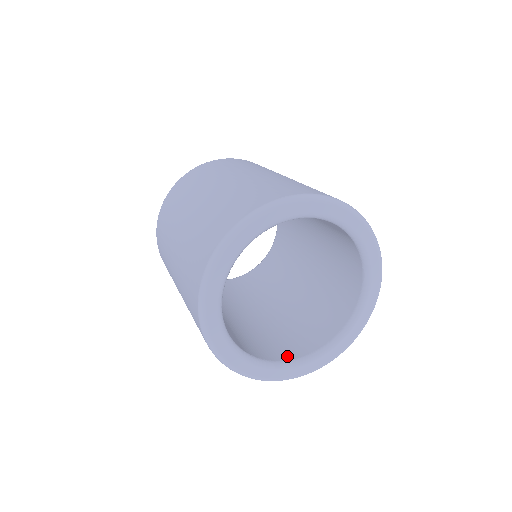
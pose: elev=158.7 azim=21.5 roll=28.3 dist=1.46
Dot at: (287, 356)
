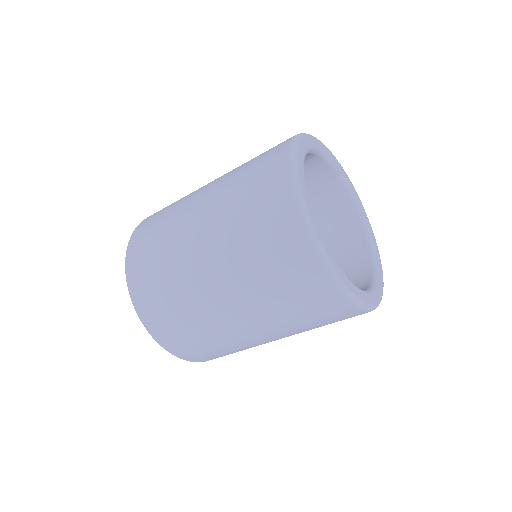
Dot at: occluded
